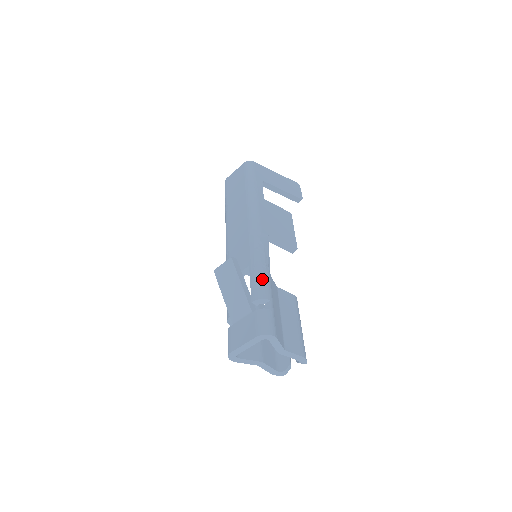
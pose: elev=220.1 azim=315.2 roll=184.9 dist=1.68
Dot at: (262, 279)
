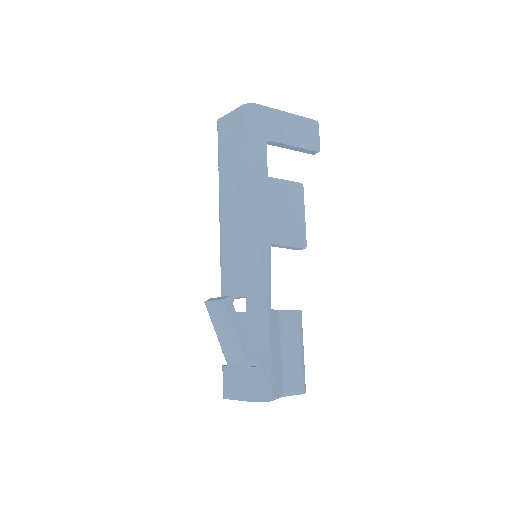
Dot at: (260, 323)
